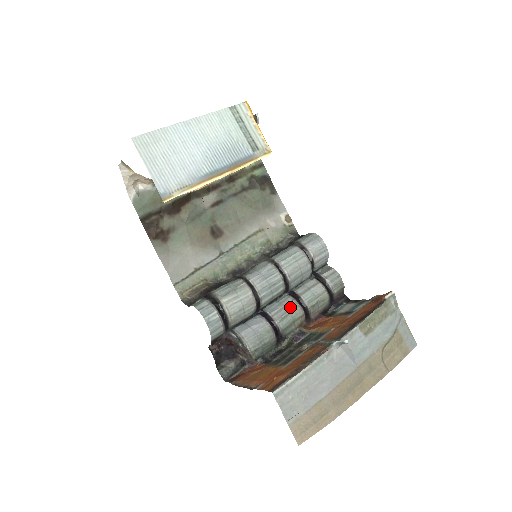
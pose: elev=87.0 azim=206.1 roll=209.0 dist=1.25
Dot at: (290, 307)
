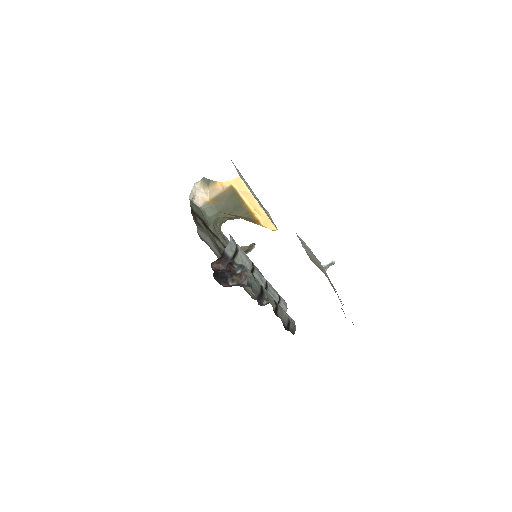
Dot at: occluded
